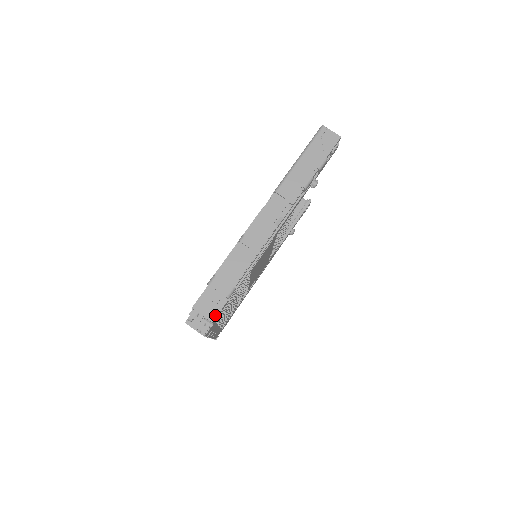
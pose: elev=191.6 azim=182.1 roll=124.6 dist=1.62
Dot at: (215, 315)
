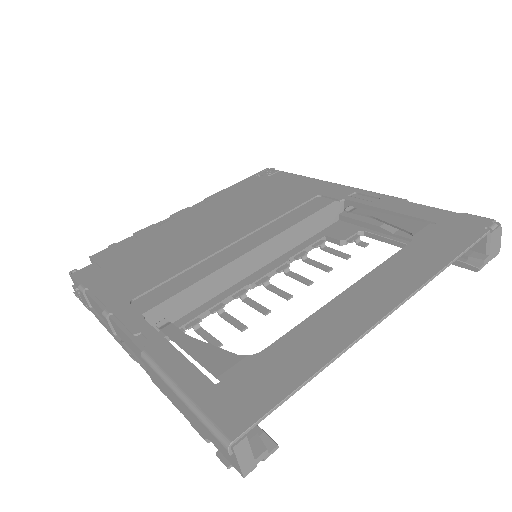
Dot at: (81, 301)
